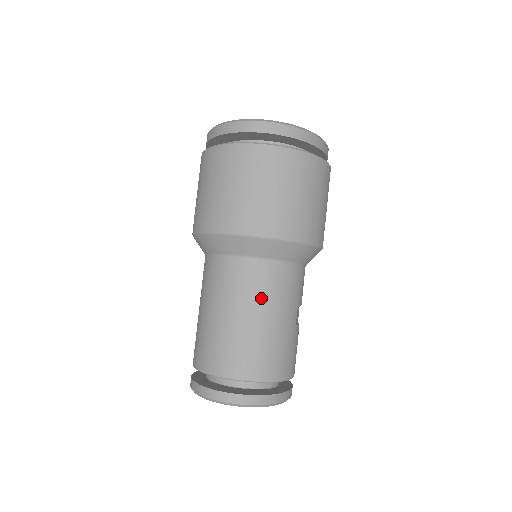
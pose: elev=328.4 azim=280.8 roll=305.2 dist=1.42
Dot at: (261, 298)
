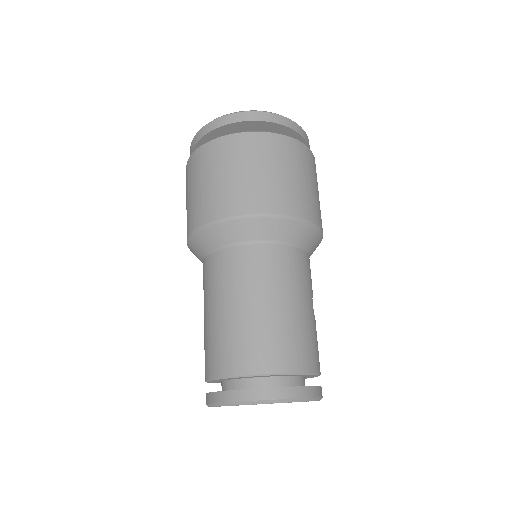
Dot at: (278, 282)
